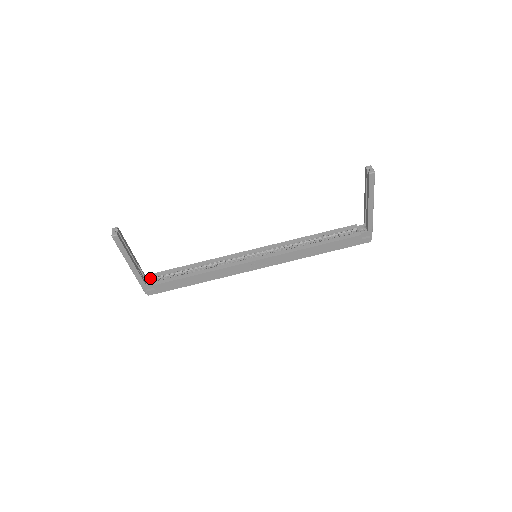
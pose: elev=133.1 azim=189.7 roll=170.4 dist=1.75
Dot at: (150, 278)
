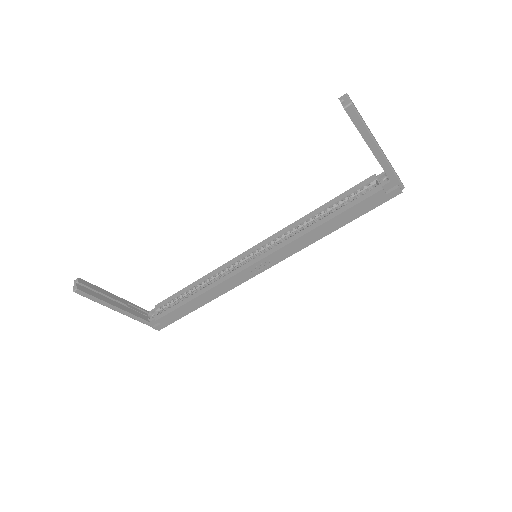
Dot at: (153, 311)
